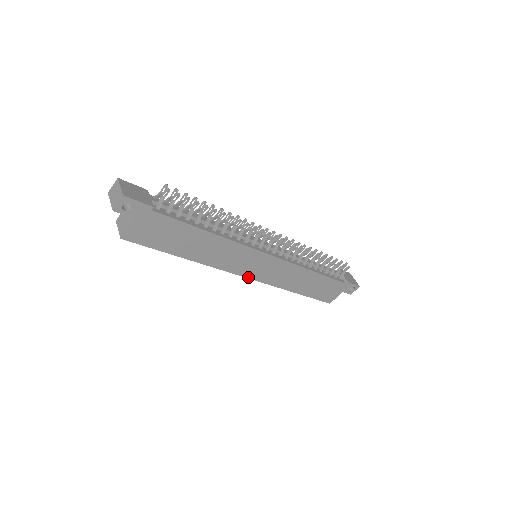
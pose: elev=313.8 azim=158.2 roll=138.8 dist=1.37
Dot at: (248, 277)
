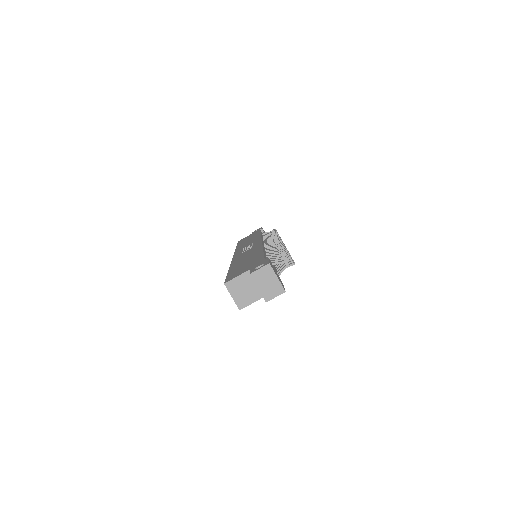
Dot at: occluded
